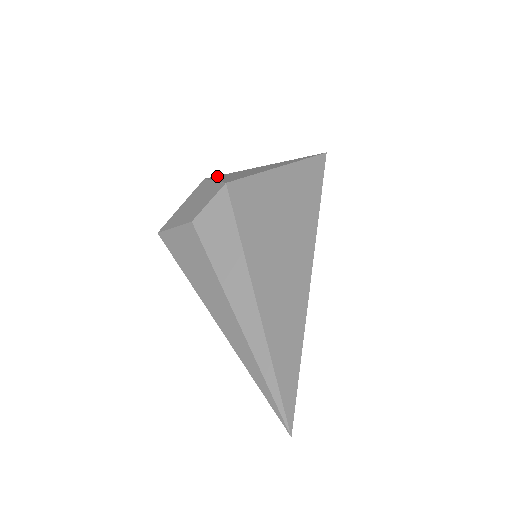
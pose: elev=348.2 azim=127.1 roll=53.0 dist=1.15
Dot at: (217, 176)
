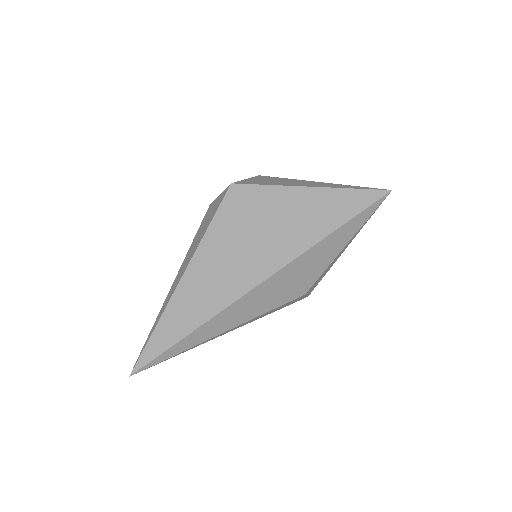
Dot at: (267, 176)
